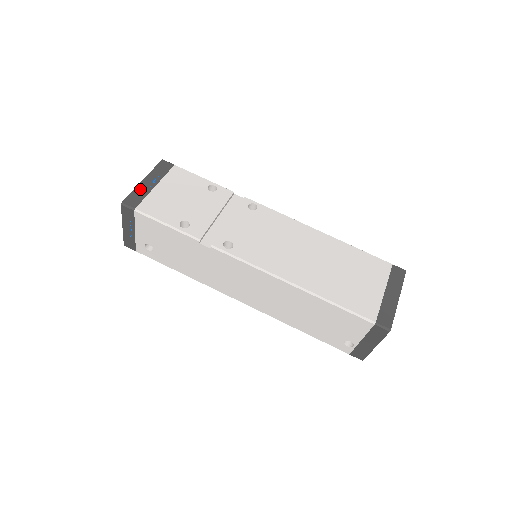
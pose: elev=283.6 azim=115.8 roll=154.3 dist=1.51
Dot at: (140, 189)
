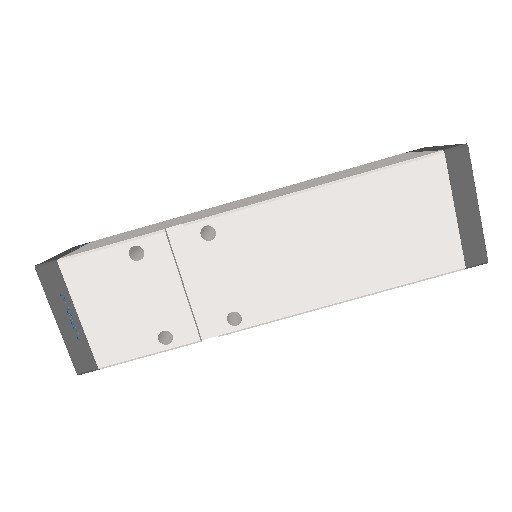
Dot at: (70, 339)
